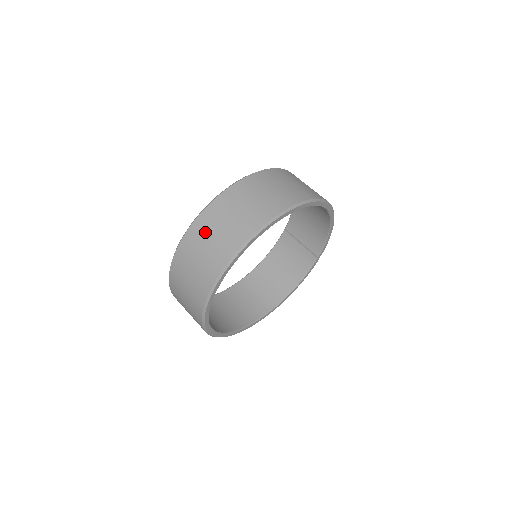
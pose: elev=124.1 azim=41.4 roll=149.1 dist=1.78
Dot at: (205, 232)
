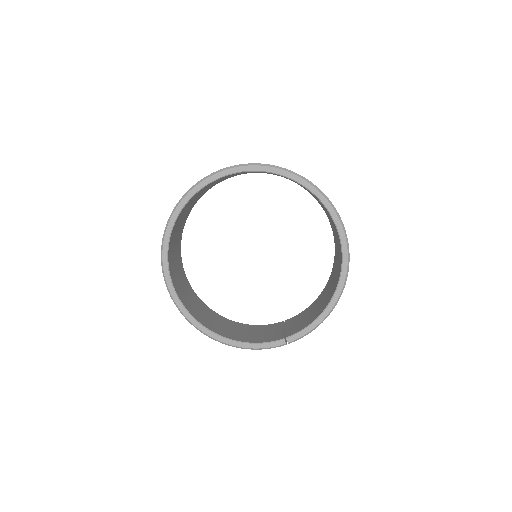
Dot at: occluded
